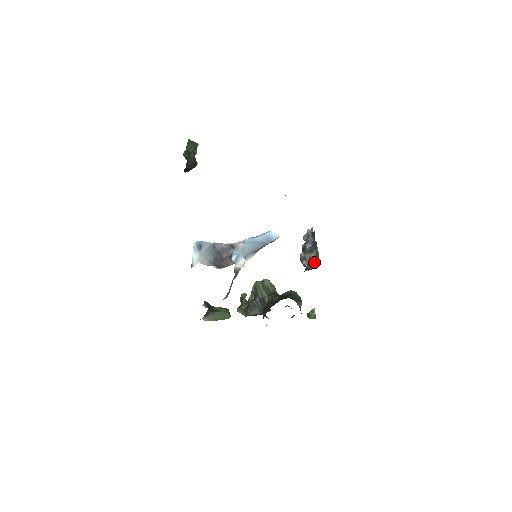
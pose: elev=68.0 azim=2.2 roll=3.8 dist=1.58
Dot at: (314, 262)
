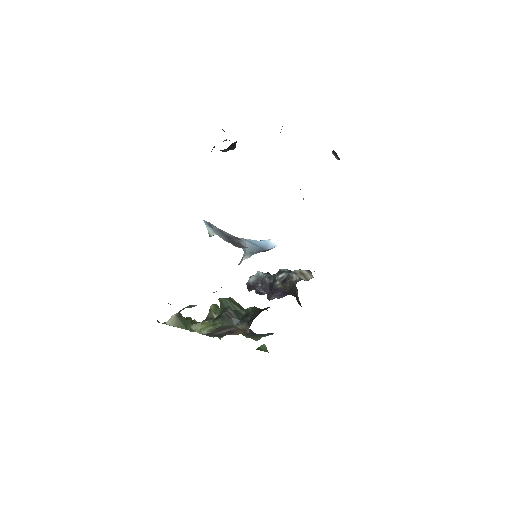
Dot at: (306, 276)
